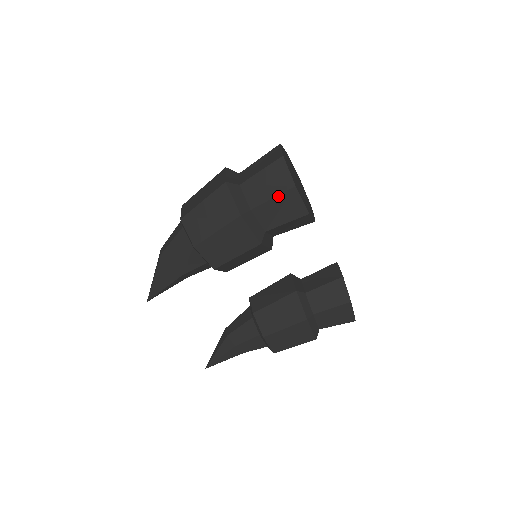
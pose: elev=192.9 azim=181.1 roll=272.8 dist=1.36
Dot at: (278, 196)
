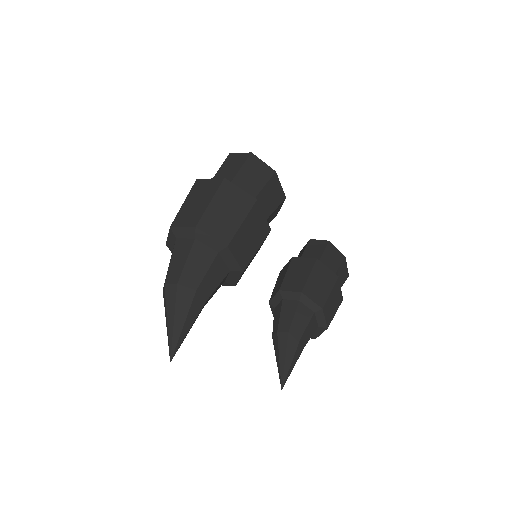
Dot at: (268, 182)
